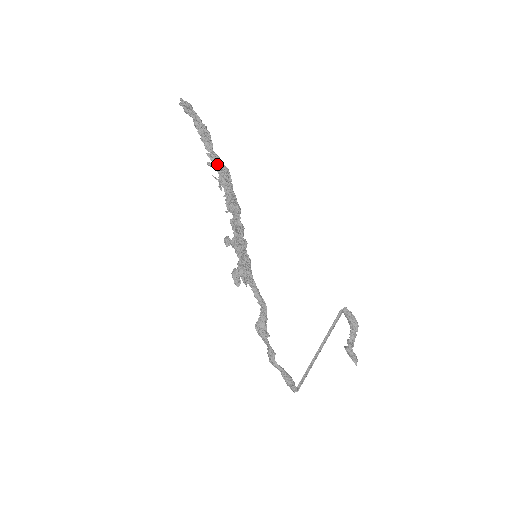
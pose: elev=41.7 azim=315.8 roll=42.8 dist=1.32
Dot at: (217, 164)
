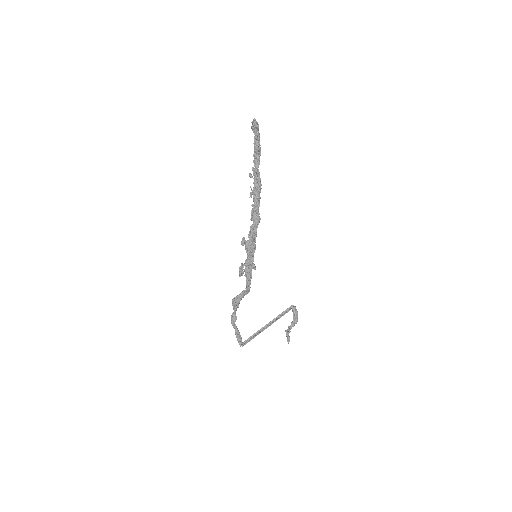
Dot at: (256, 178)
